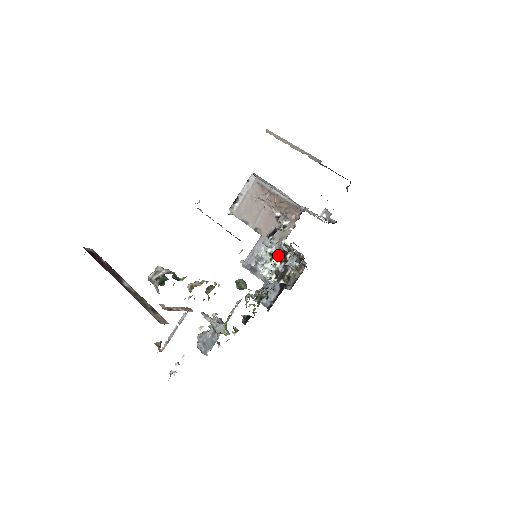
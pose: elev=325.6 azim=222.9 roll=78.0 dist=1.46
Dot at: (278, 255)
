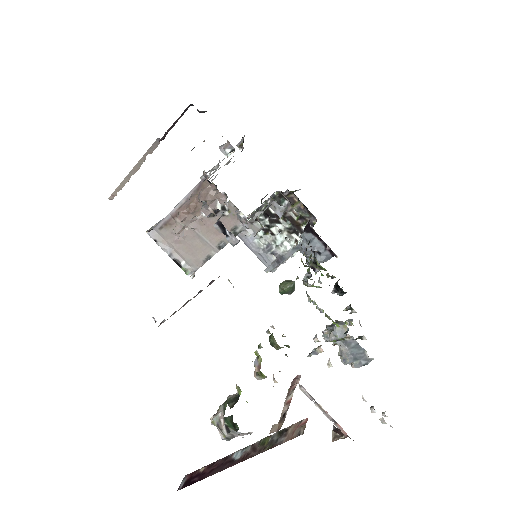
Dot at: (260, 227)
